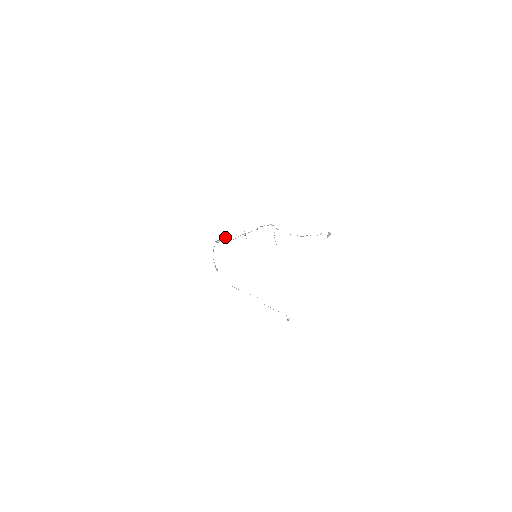
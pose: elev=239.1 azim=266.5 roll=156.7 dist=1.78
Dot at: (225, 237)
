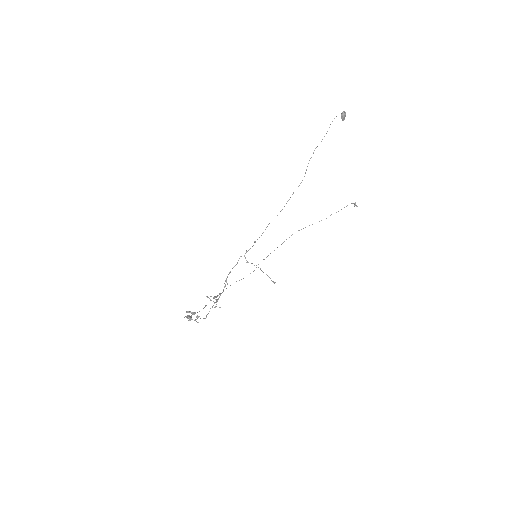
Dot at: (192, 314)
